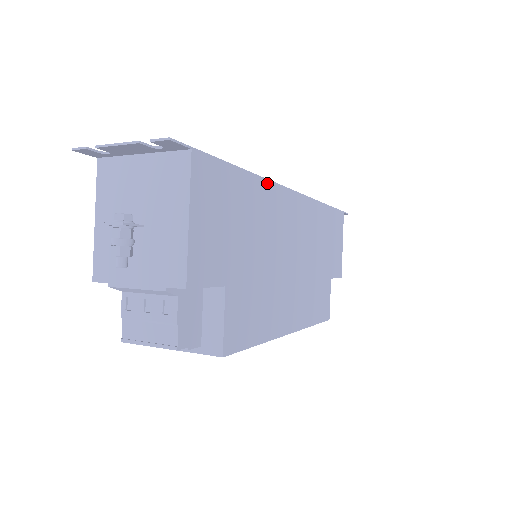
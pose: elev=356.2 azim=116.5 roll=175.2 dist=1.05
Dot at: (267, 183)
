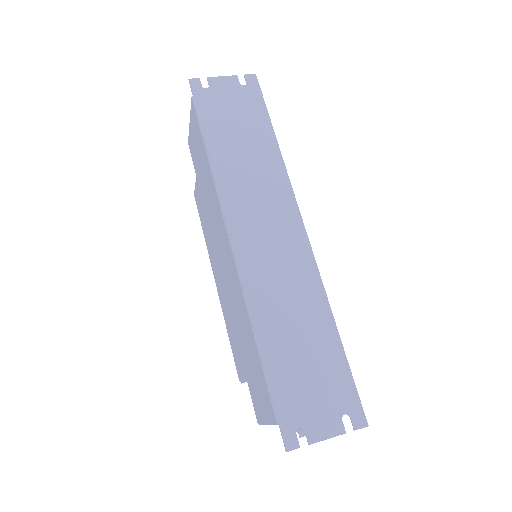
Dot at: (322, 287)
